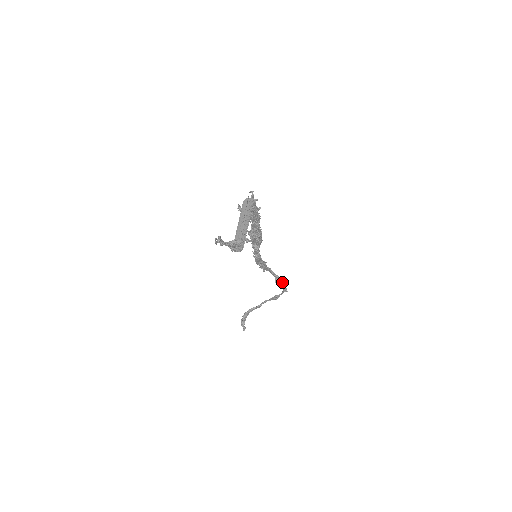
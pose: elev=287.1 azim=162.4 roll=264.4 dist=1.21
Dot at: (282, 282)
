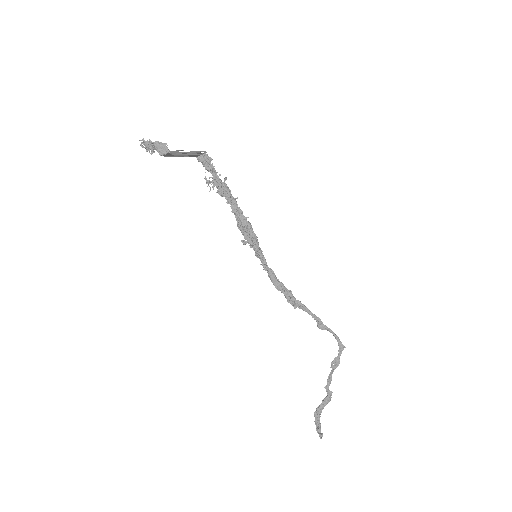
Dot at: occluded
